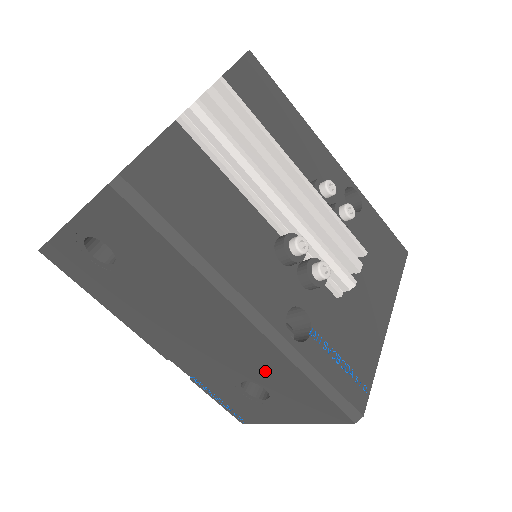
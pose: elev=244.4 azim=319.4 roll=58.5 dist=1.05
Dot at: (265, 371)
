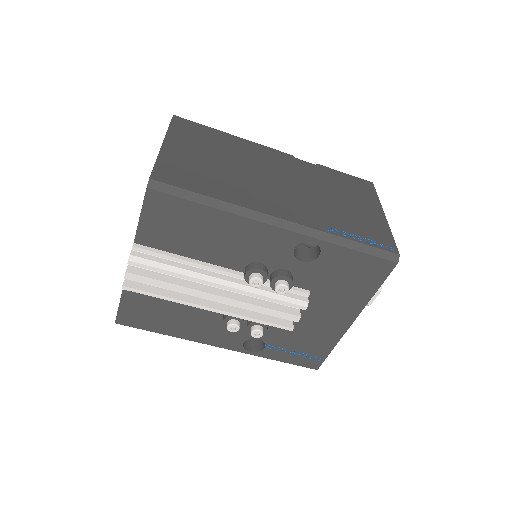
Dot at: occluded
